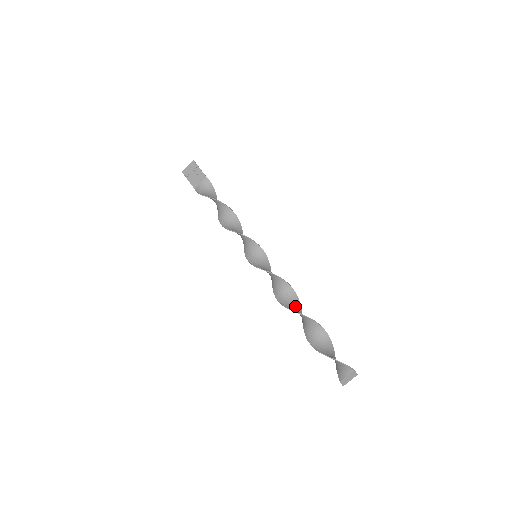
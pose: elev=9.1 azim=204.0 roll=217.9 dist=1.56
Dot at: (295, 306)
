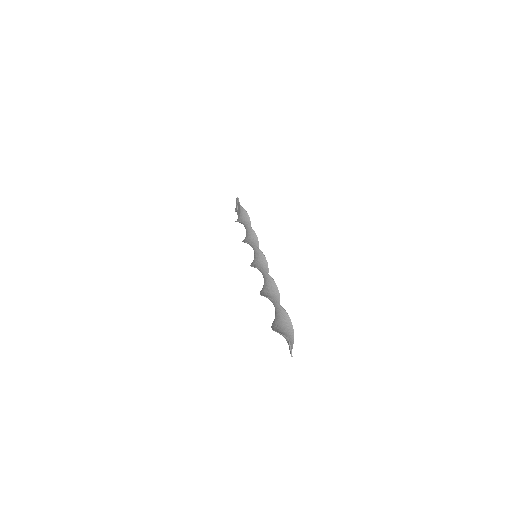
Dot at: (269, 290)
